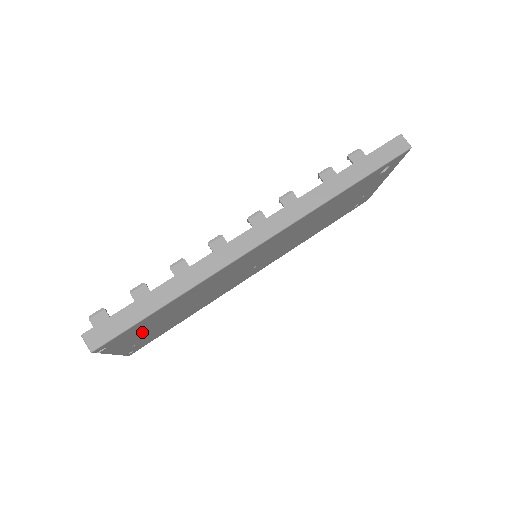
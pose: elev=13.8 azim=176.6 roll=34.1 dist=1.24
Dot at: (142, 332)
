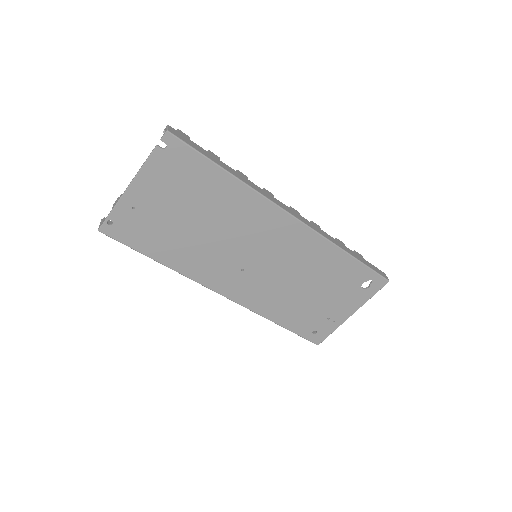
Dot at: (169, 189)
